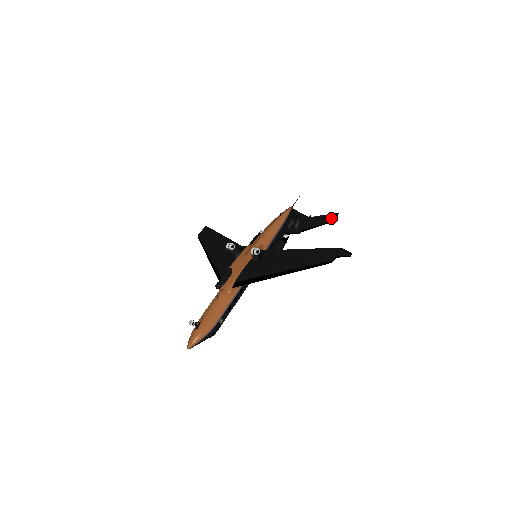
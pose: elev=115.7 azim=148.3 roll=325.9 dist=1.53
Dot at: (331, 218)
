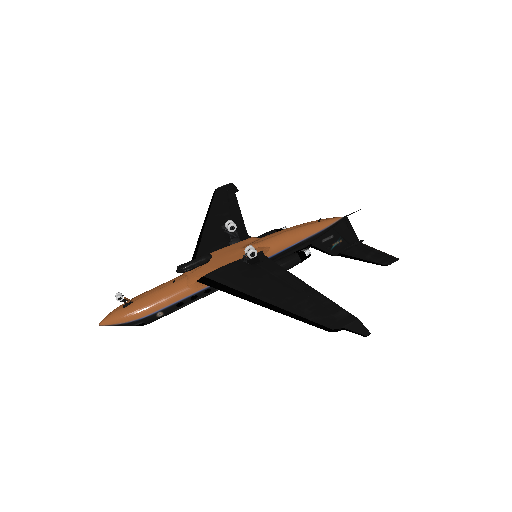
Dot at: (385, 260)
